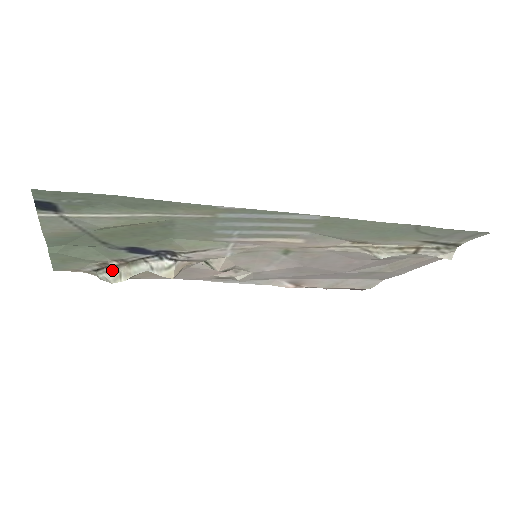
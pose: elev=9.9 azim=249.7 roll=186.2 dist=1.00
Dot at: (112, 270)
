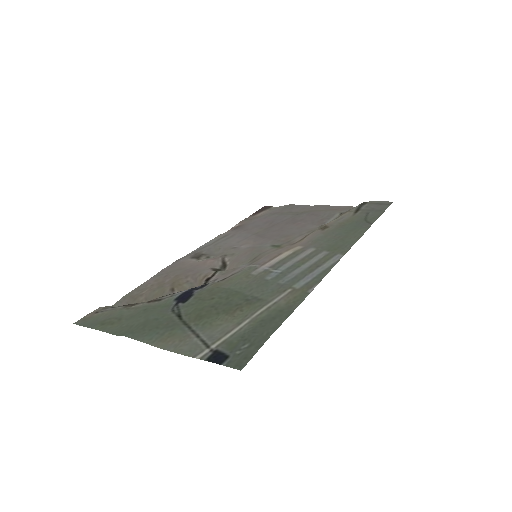
Dot at: occluded
